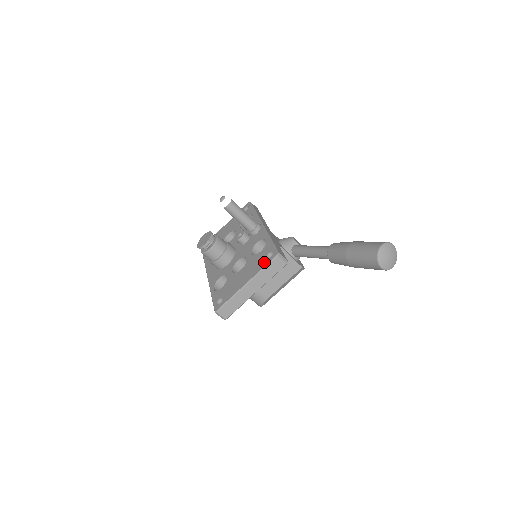
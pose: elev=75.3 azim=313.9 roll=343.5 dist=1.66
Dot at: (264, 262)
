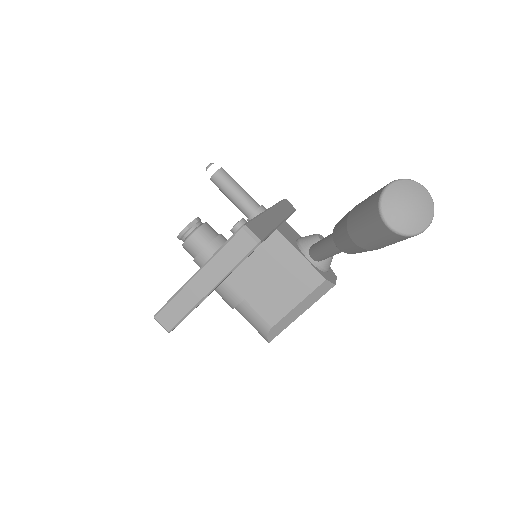
Dot at: occluded
